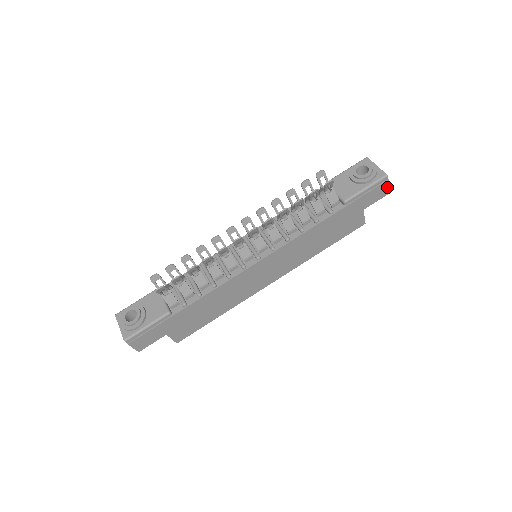
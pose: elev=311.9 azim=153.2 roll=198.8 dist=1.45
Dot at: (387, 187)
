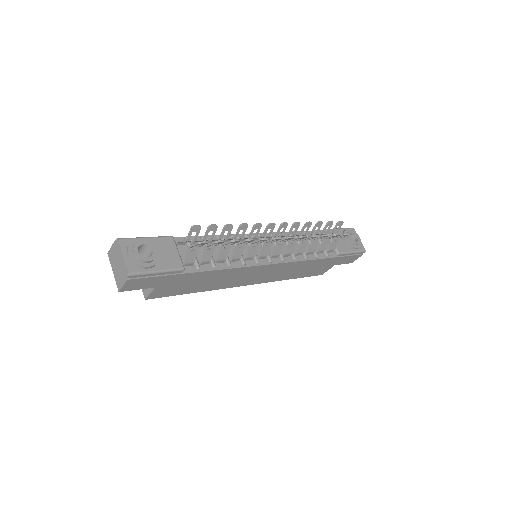
Dot at: (357, 258)
